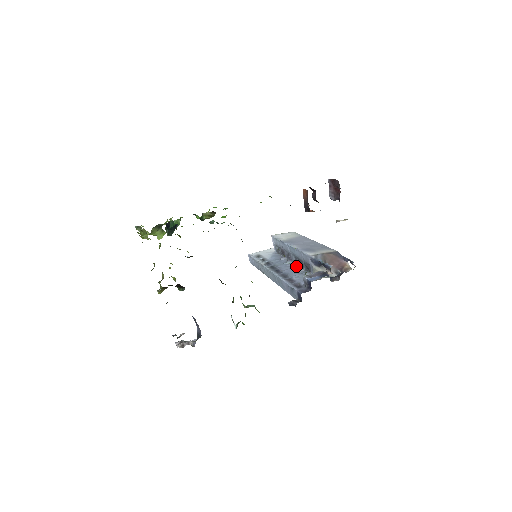
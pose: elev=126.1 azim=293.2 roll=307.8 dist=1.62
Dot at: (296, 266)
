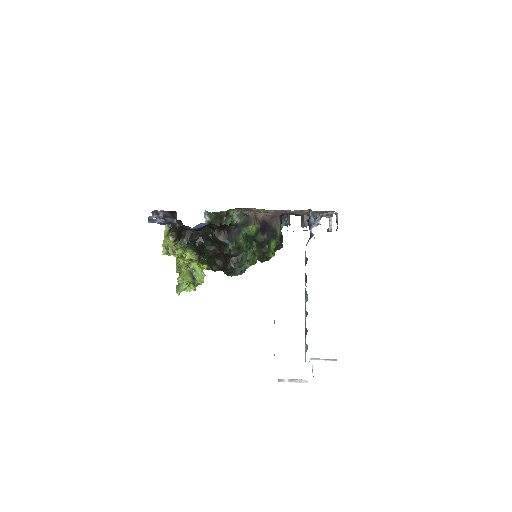
Dot at: occluded
